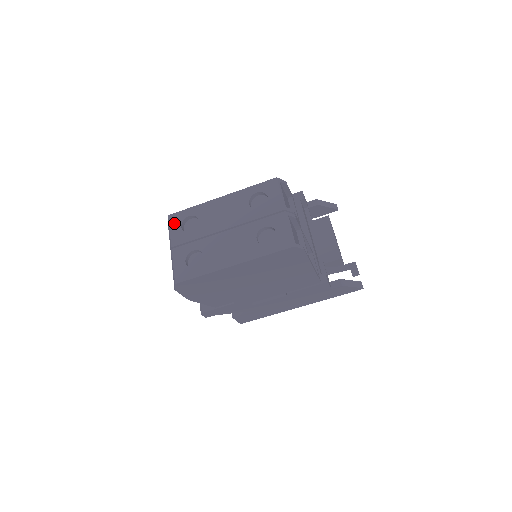
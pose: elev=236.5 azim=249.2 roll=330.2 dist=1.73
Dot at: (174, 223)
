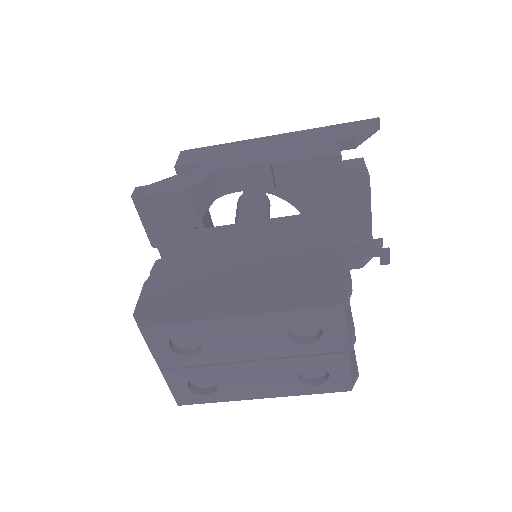
Dot at: (154, 341)
